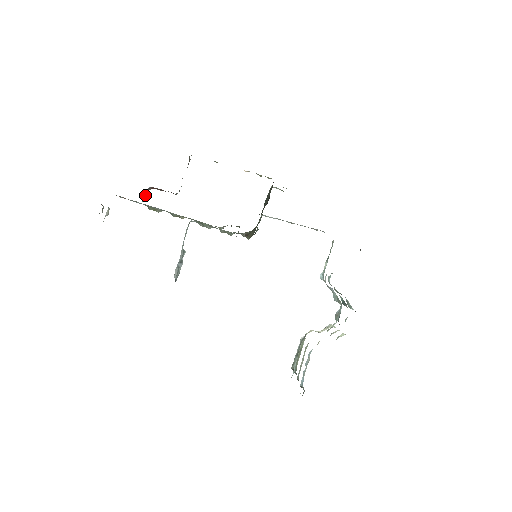
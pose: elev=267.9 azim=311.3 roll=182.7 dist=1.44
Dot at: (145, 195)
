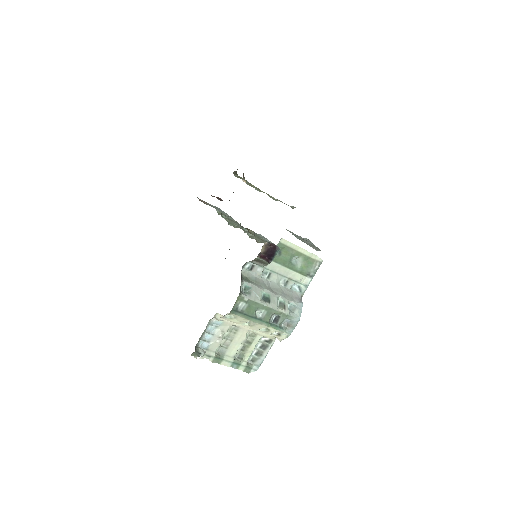
Dot at: occluded
